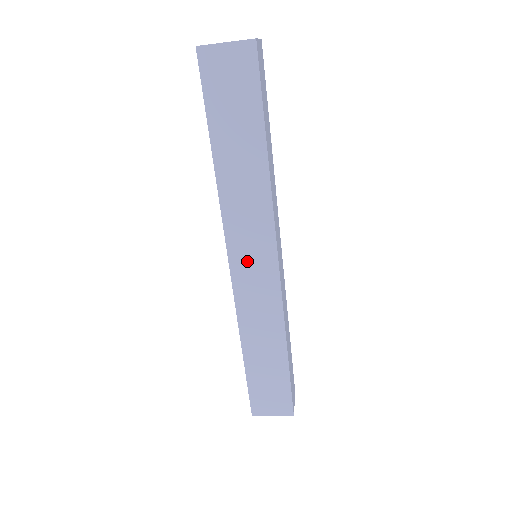
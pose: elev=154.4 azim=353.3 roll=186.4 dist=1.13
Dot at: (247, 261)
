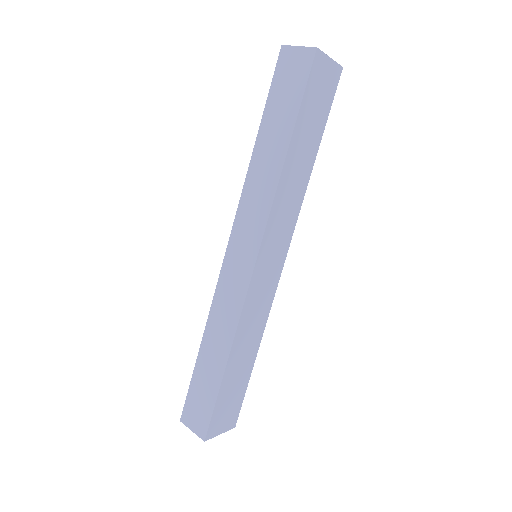
Dot at: (268, 258)
